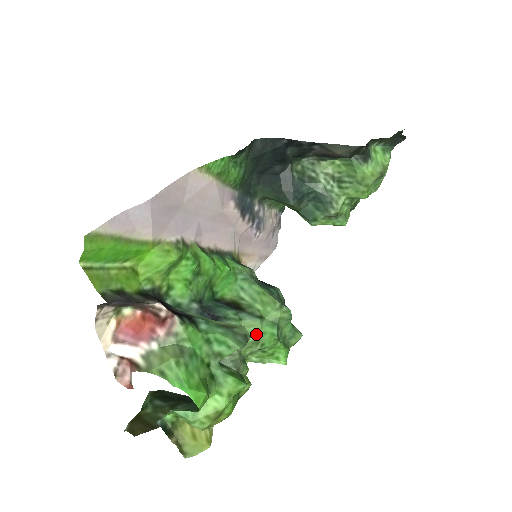
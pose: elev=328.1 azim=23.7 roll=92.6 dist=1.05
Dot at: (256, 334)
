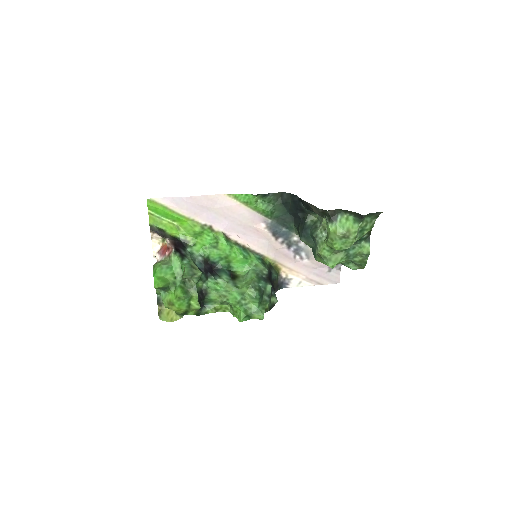
Dot at: (227, 292)
